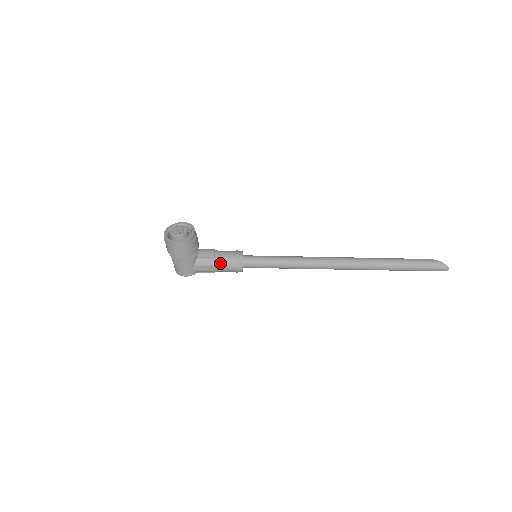
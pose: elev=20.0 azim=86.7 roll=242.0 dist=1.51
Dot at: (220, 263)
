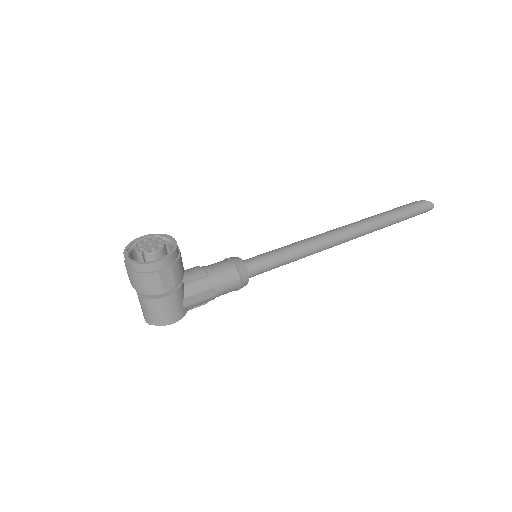
Dot at: (218, 281)
